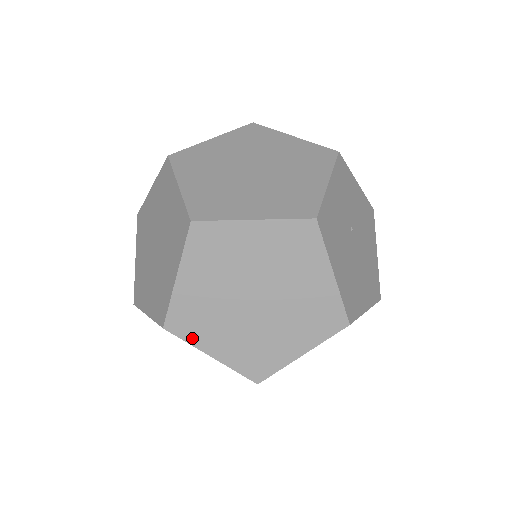
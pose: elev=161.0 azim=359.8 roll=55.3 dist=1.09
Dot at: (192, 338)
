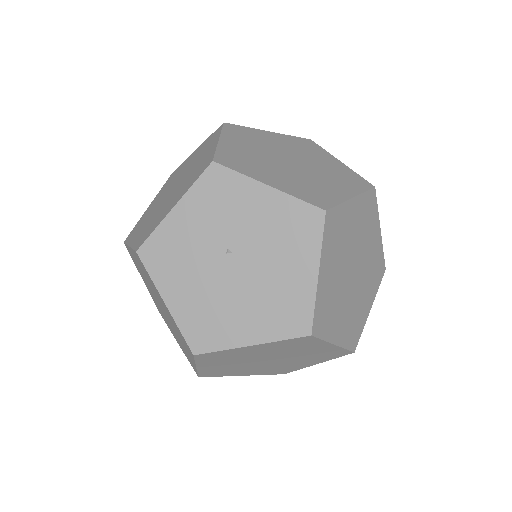
Dot at: (167, 324)
